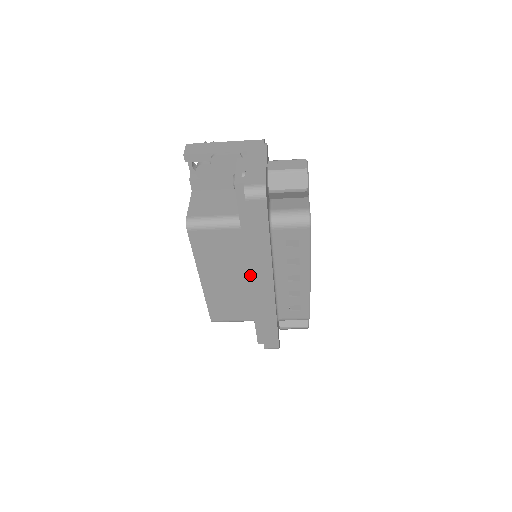
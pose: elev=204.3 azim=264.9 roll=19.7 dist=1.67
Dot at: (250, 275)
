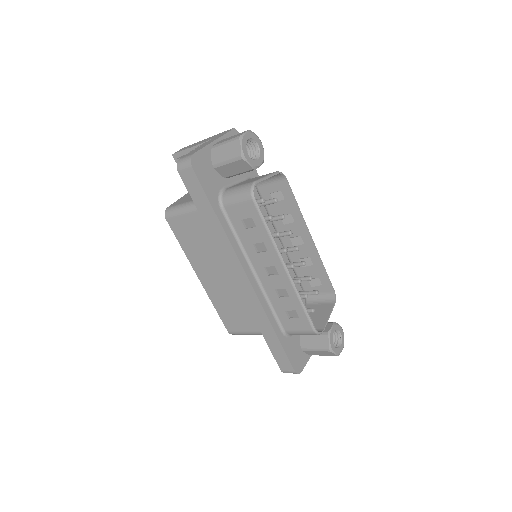
Dot at: occluded
